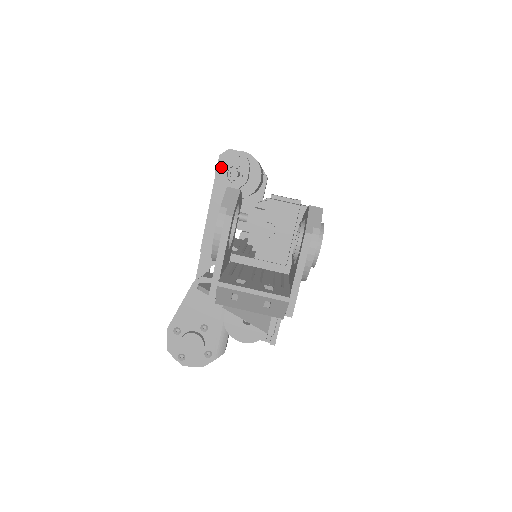
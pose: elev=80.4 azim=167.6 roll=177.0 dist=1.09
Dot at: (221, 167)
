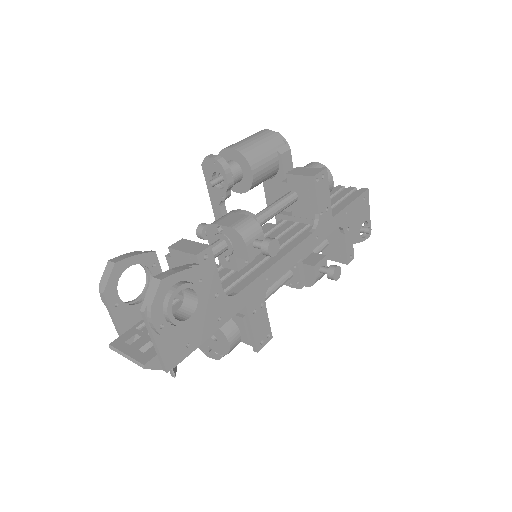
Dot at: (207, 175)
